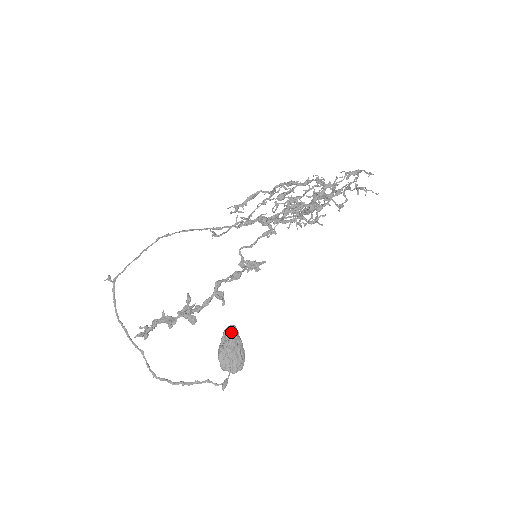
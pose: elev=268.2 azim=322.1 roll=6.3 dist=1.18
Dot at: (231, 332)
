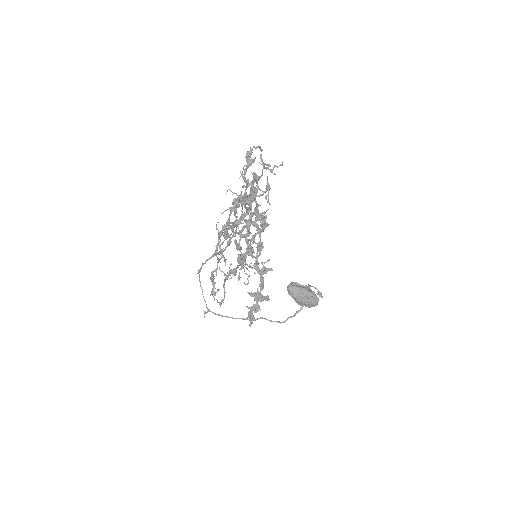
Dot at: (292, 292)
